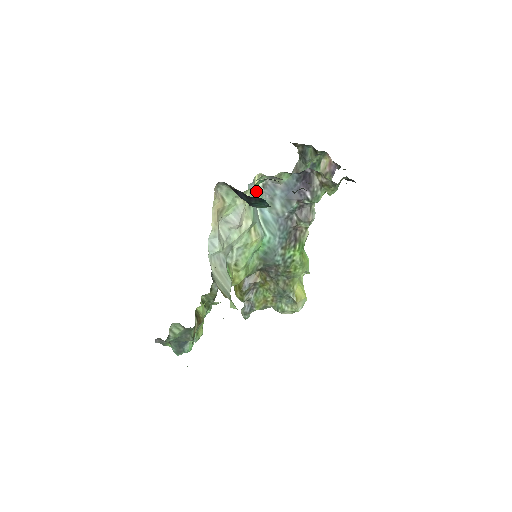
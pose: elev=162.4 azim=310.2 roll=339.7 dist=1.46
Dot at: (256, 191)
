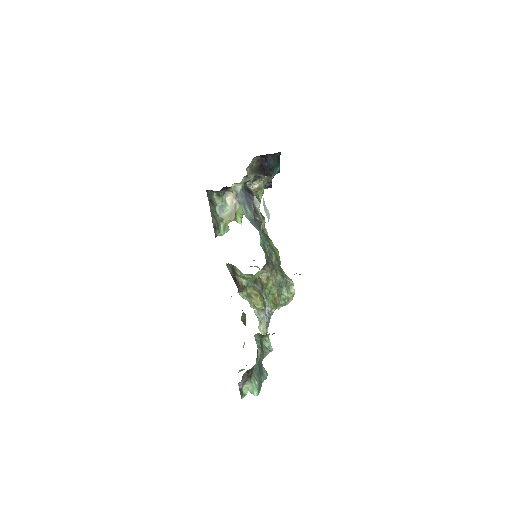
Dot at: occluded
